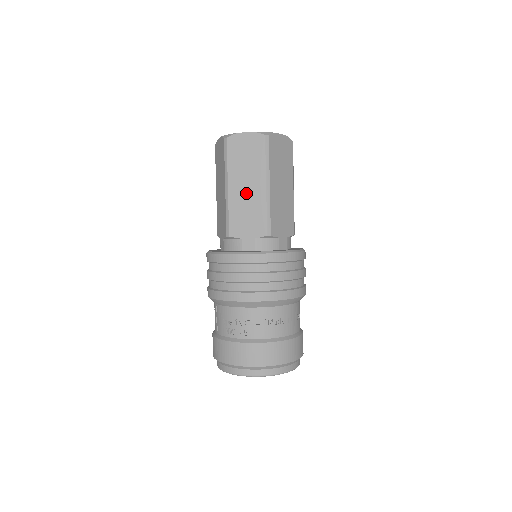
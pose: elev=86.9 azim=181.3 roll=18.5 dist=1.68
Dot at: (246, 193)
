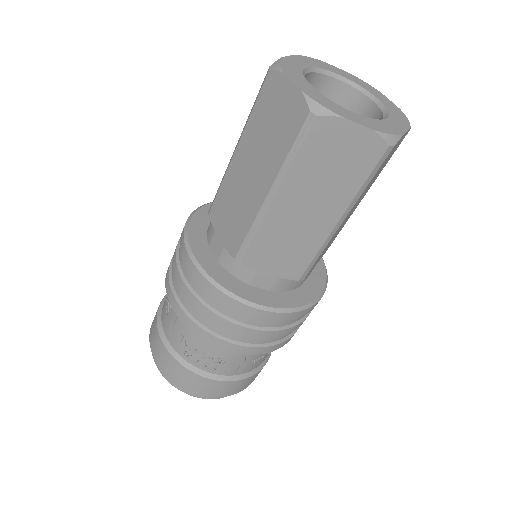
Dot at: (300, 219)
